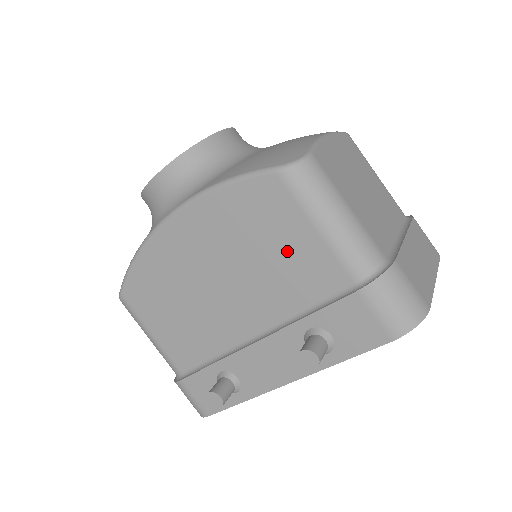
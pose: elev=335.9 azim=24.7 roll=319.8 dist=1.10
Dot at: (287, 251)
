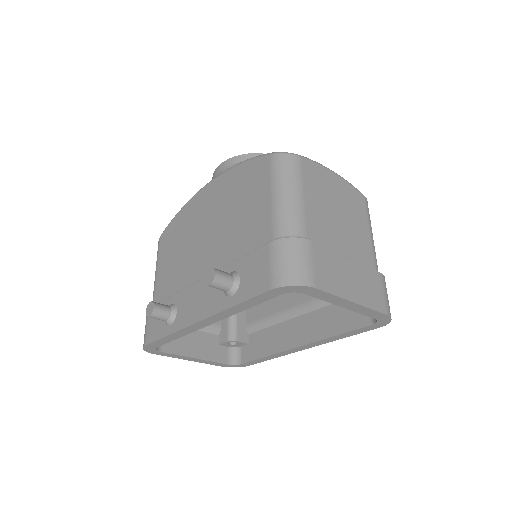
Dot at: (250, 211)
